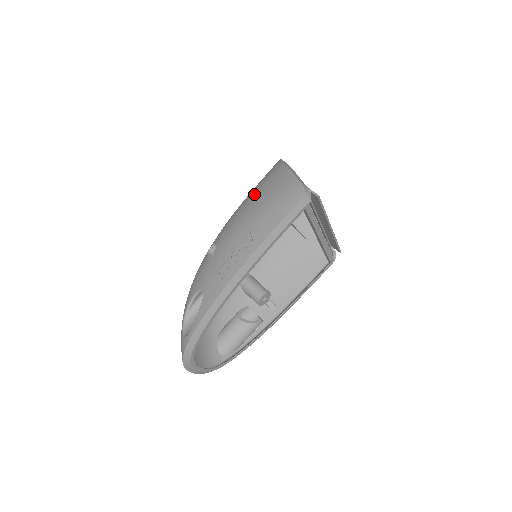
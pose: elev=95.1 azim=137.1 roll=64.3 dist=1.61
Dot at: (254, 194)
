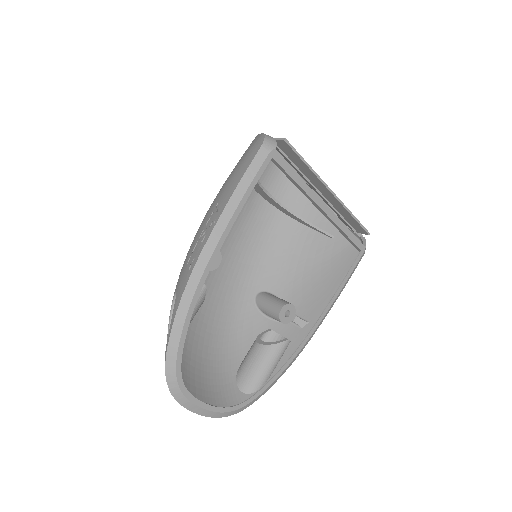
Dot at: occluded
